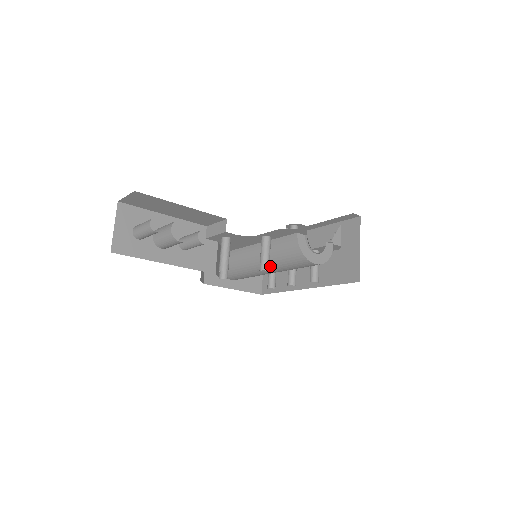
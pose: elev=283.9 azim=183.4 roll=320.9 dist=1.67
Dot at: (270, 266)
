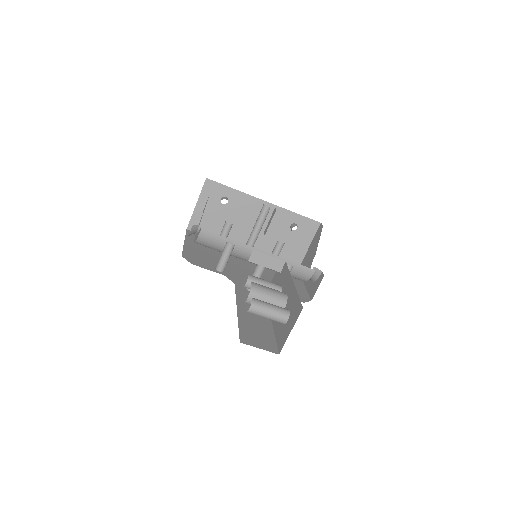
Dot at: occluded
